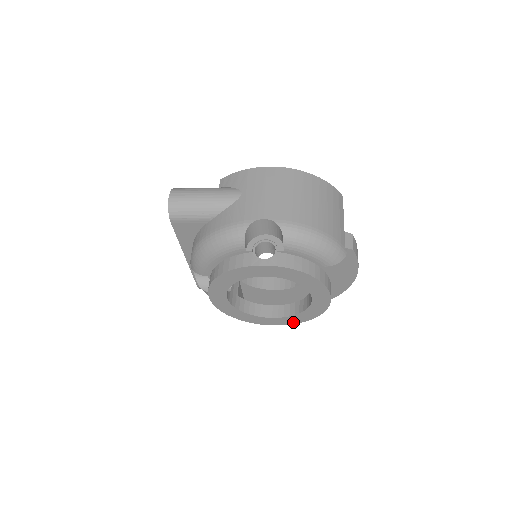
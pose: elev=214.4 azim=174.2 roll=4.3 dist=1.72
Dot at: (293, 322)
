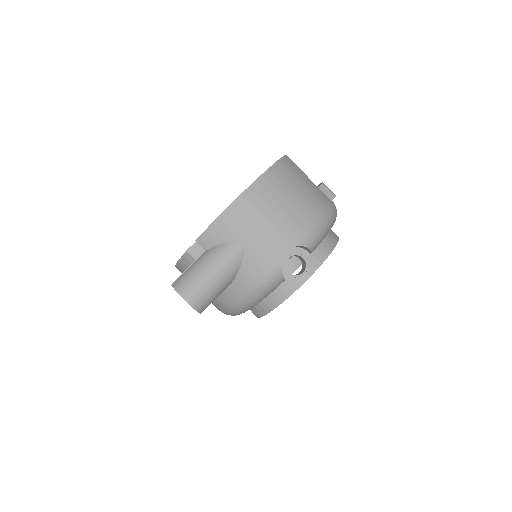
Dot at: occluded
